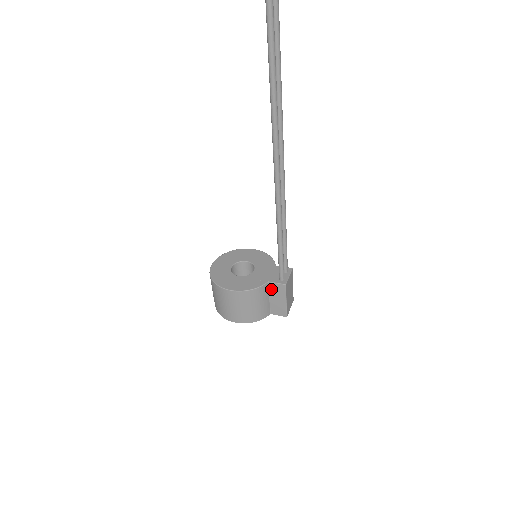
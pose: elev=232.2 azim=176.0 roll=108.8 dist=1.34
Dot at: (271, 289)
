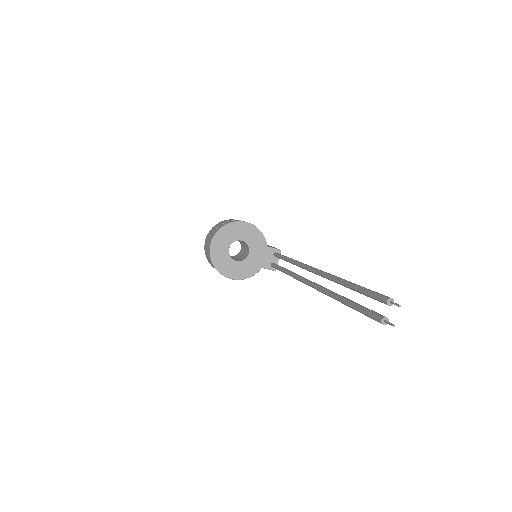
Dot at: occluded
